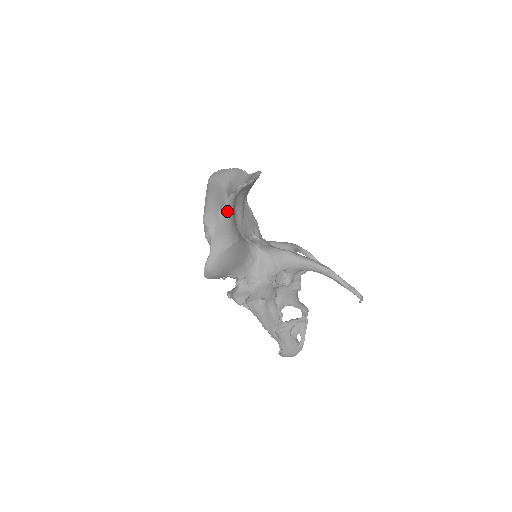
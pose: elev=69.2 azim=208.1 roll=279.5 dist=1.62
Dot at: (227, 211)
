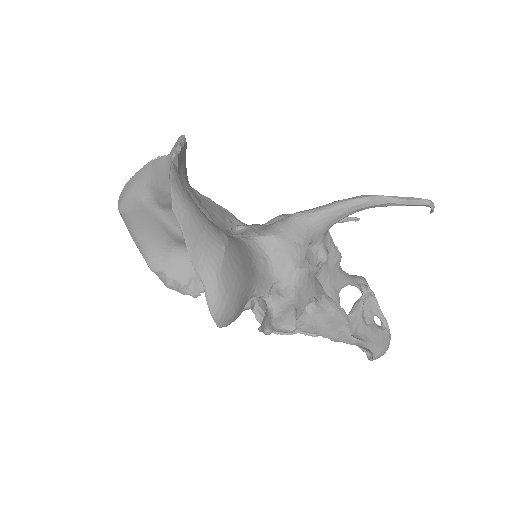
Dot at: (183, 199)
